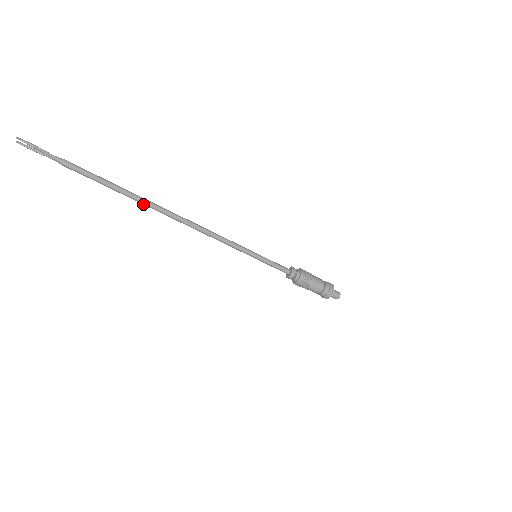
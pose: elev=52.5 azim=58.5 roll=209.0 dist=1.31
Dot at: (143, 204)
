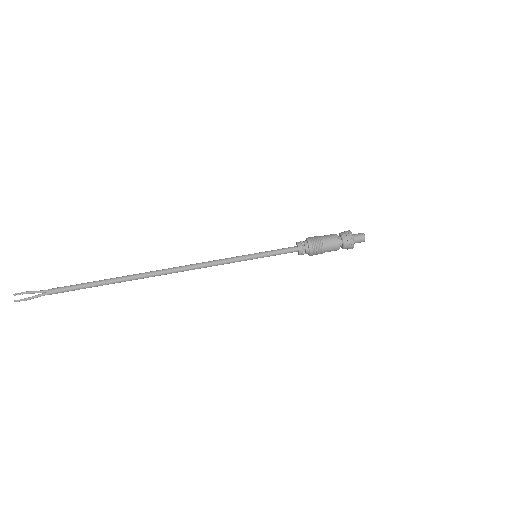
Dot at: (131, 278)
